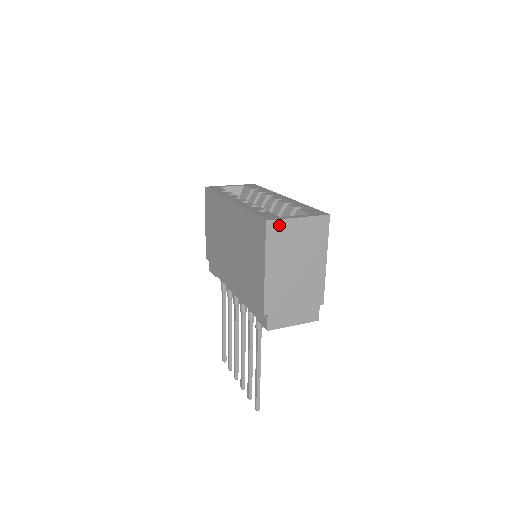
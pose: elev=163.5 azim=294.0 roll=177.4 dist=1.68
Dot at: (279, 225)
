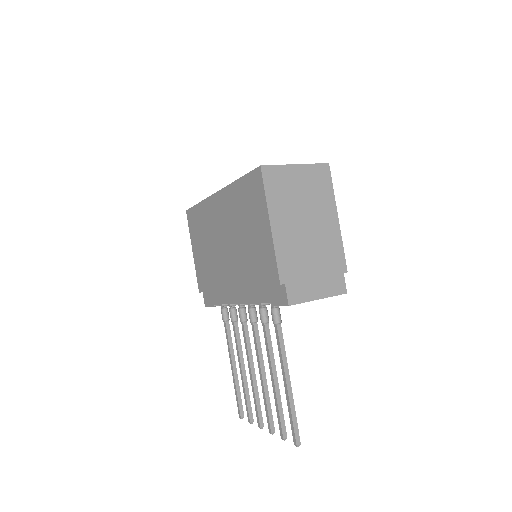
Dot at: (276, 172)
